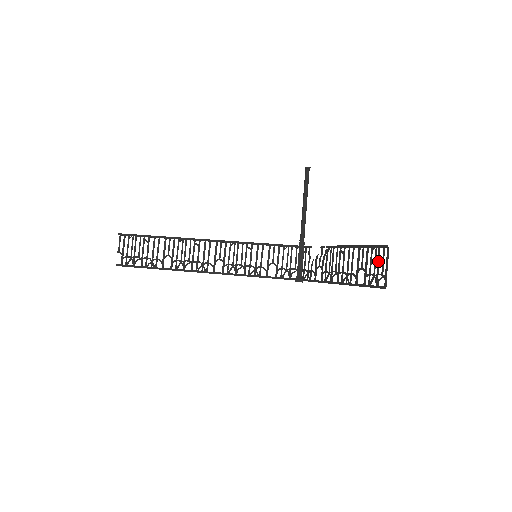
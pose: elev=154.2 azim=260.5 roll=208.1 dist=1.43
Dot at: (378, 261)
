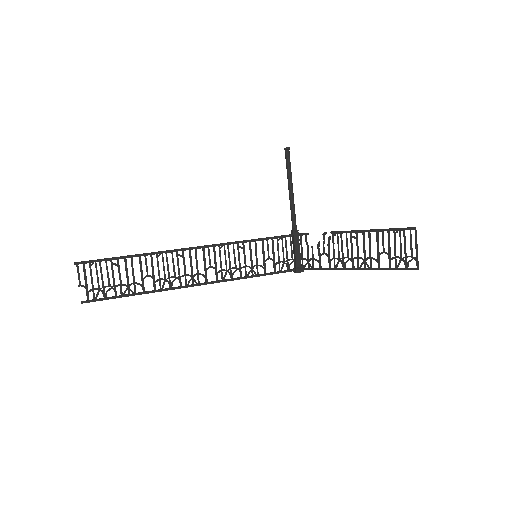
Dot at: (405, 244)
